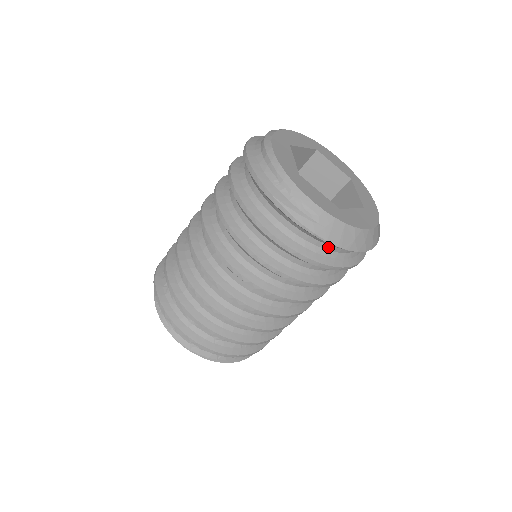
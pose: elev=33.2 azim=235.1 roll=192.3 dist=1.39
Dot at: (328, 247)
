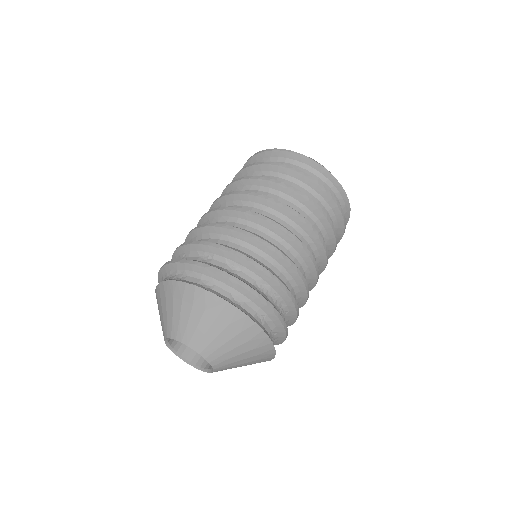
Dot at: (314, 177)
